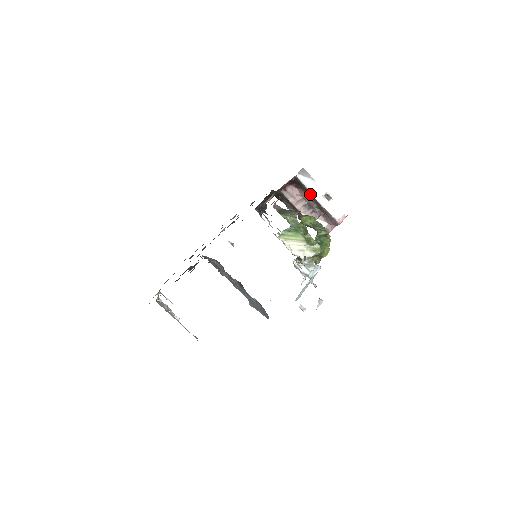
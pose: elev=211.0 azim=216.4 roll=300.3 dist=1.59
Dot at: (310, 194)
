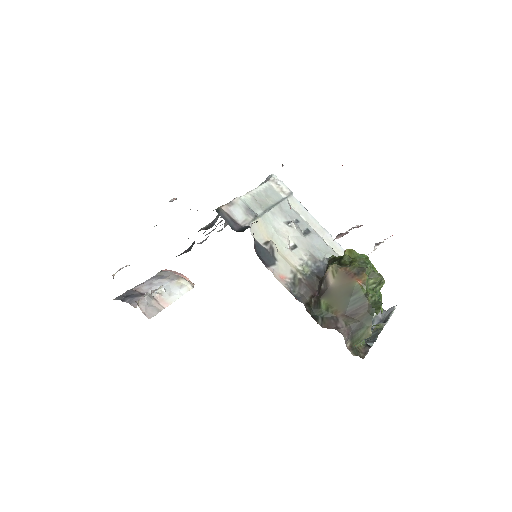
Dot at: occluded
